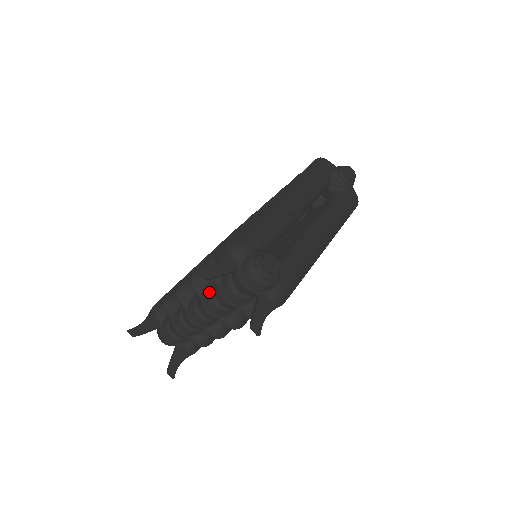
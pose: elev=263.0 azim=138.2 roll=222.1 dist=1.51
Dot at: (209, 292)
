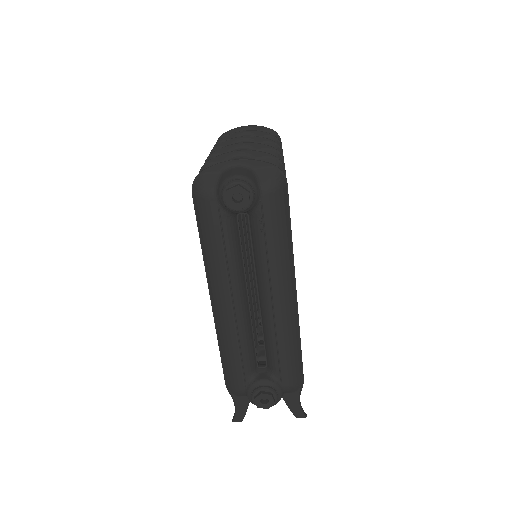
Dot at: occluded
